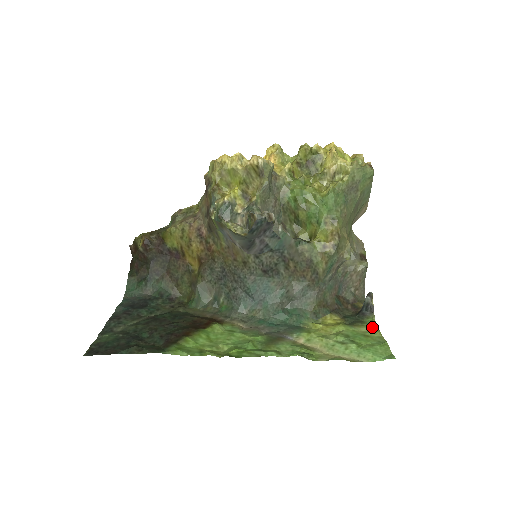
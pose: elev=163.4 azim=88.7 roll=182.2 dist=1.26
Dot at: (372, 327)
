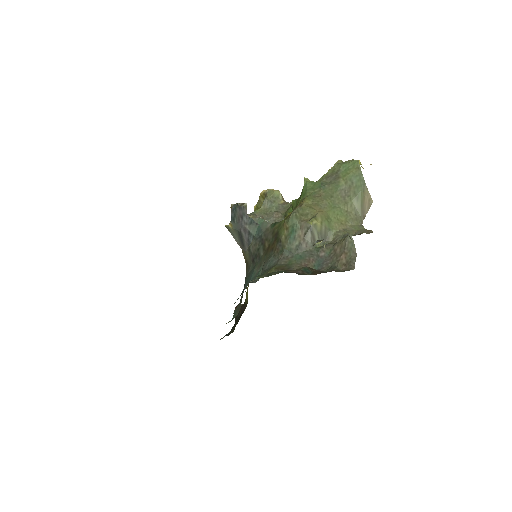
Dot at: occluded
